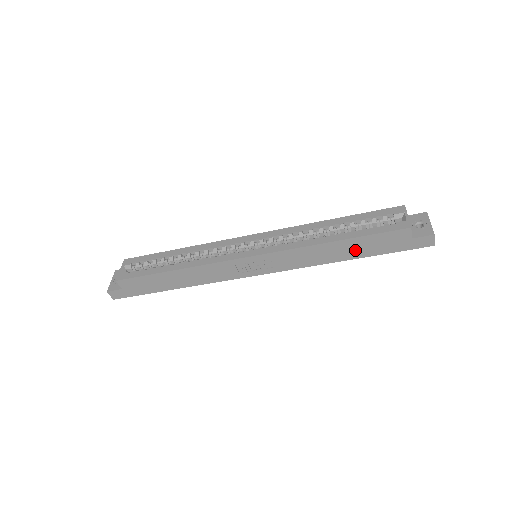
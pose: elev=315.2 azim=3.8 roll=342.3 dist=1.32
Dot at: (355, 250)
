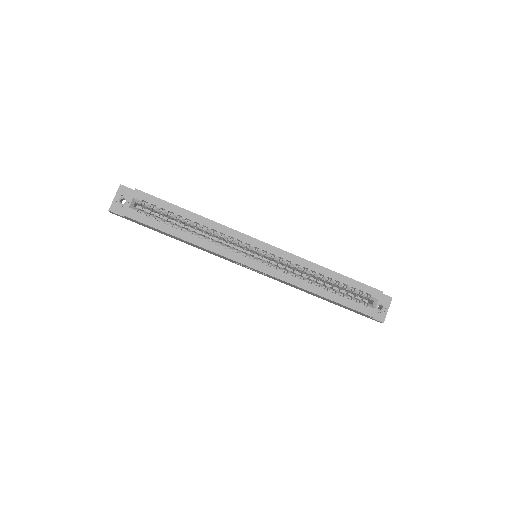
Dot at: (329, 301)
